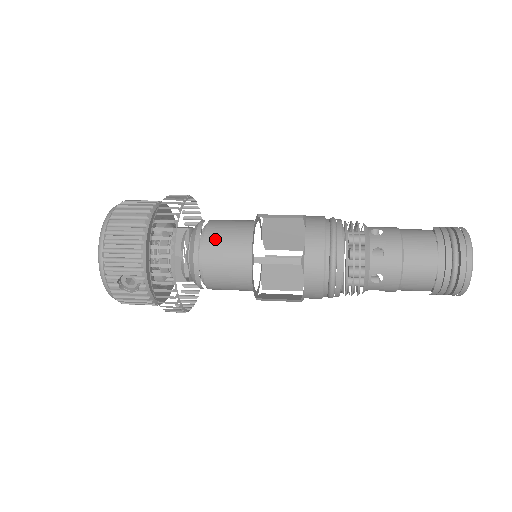
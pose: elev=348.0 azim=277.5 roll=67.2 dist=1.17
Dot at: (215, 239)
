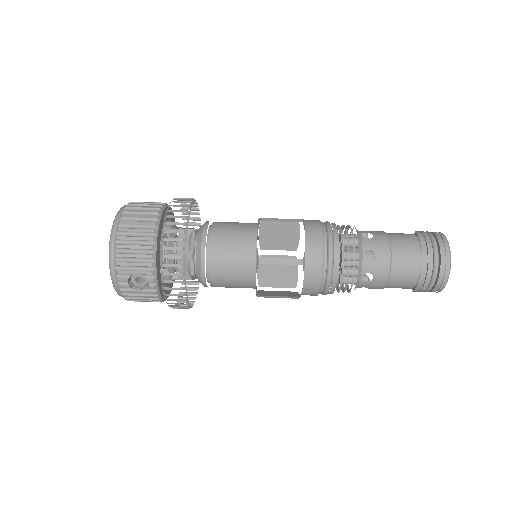
Dot at: (221, 240)
